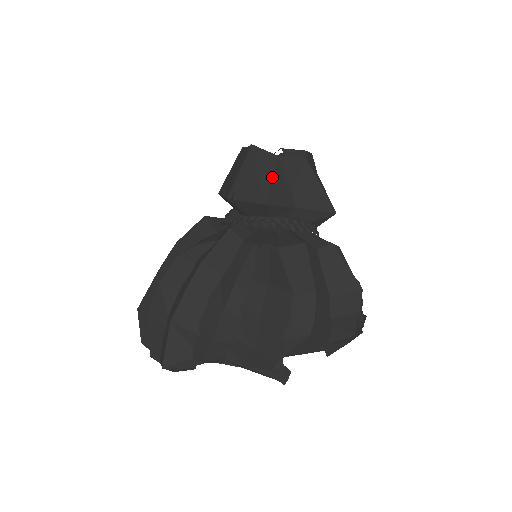
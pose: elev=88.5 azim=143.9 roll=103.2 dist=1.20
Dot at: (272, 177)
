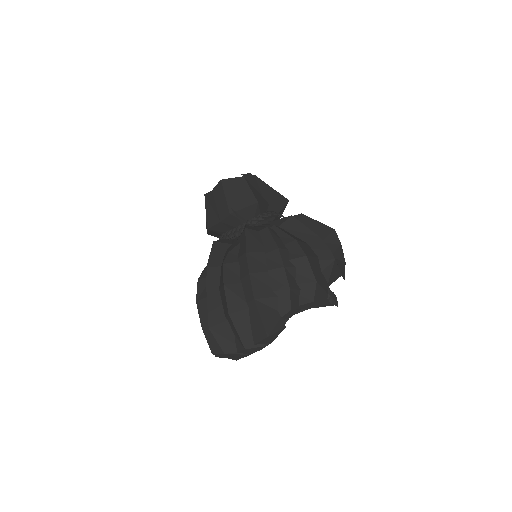
Dot at: (250, 188)
